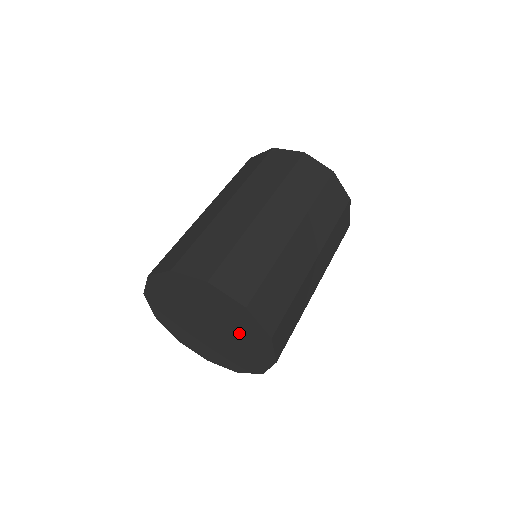
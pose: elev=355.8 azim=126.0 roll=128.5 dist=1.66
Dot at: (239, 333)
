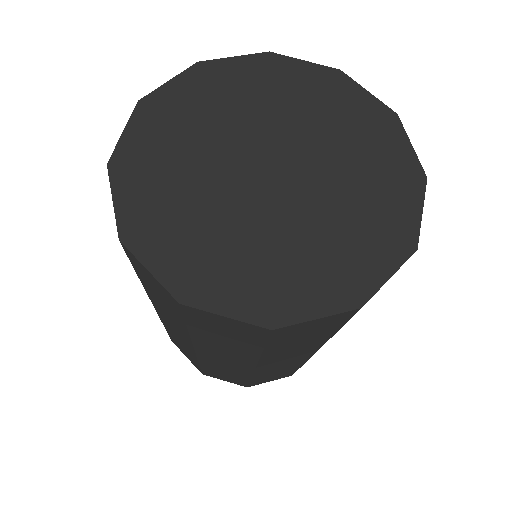
Dot at: (352, 177)
